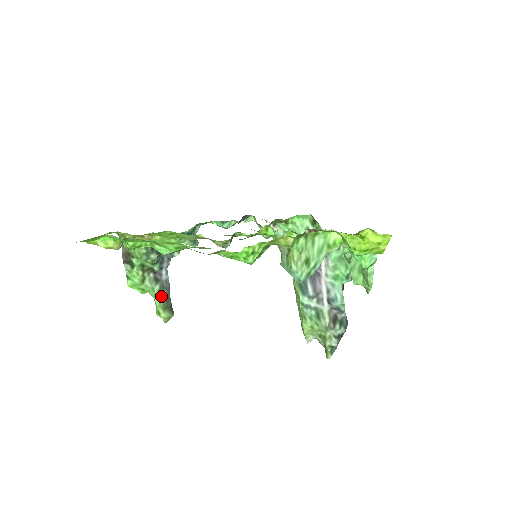
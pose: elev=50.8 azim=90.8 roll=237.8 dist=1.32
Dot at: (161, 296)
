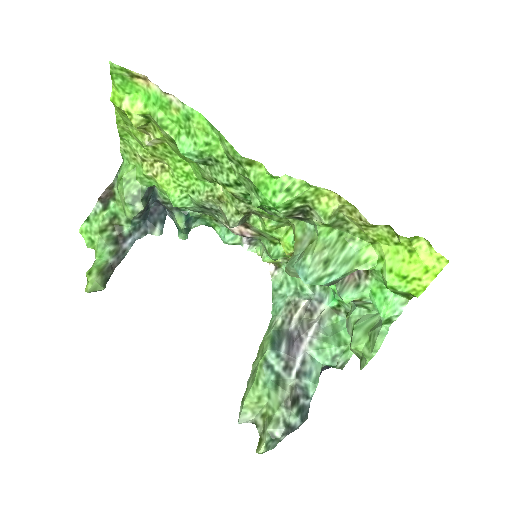
Dot at: (107, 260)
